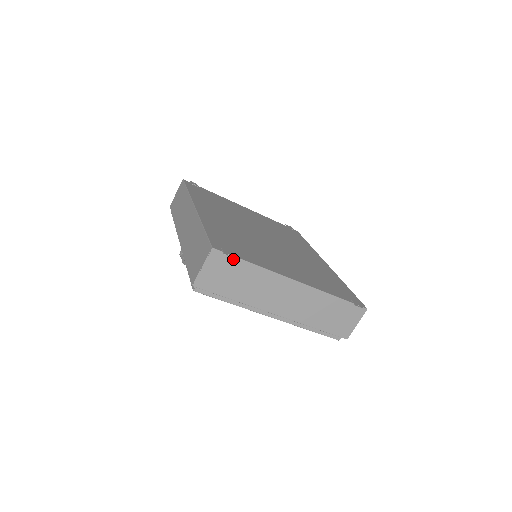
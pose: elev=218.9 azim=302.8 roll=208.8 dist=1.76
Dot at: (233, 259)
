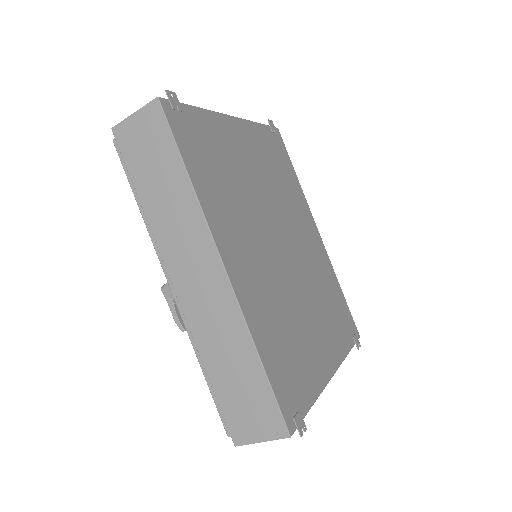
Dot at: occluded
